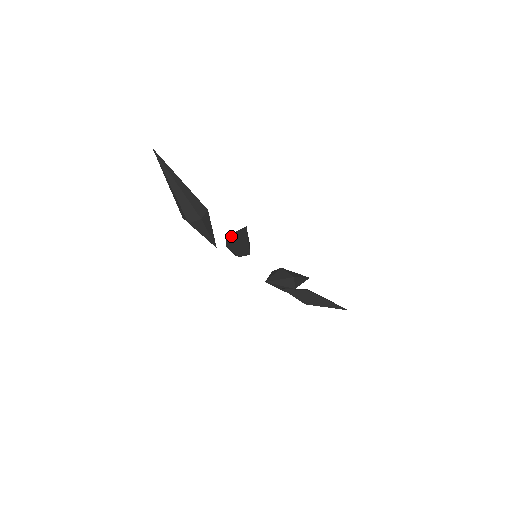
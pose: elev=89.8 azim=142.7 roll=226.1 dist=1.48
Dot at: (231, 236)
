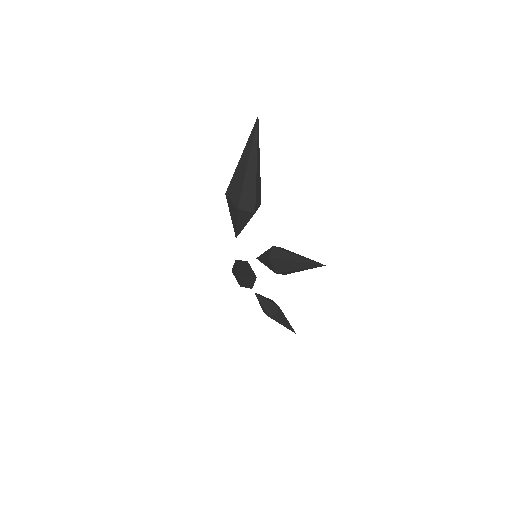
Dot at: (286, 253)
